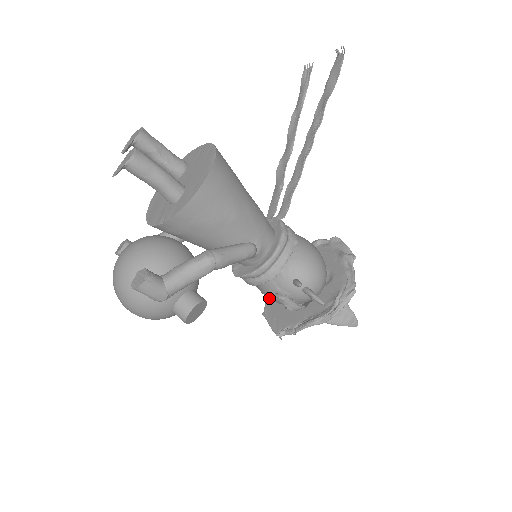
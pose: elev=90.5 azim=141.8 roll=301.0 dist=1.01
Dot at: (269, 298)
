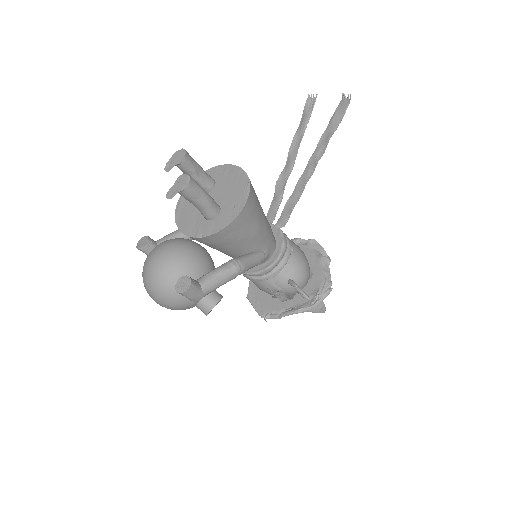
Dot at: (262, 290)
